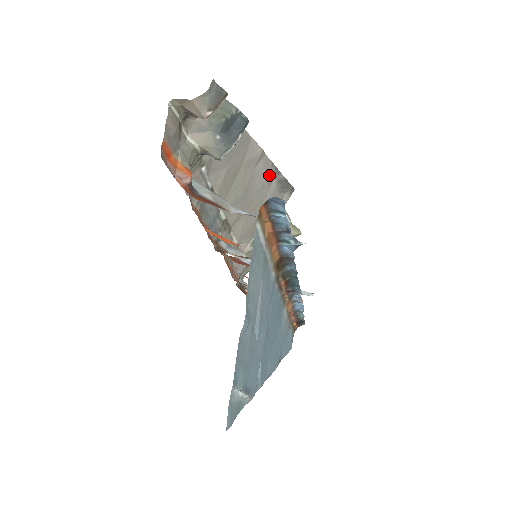
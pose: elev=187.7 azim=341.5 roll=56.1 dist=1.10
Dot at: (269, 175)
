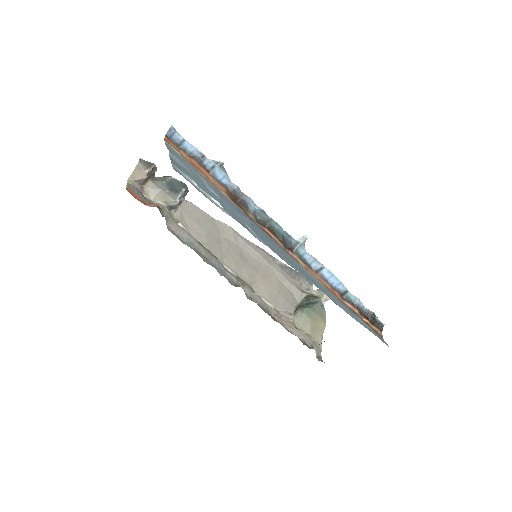
Dot at: (259, 252)
